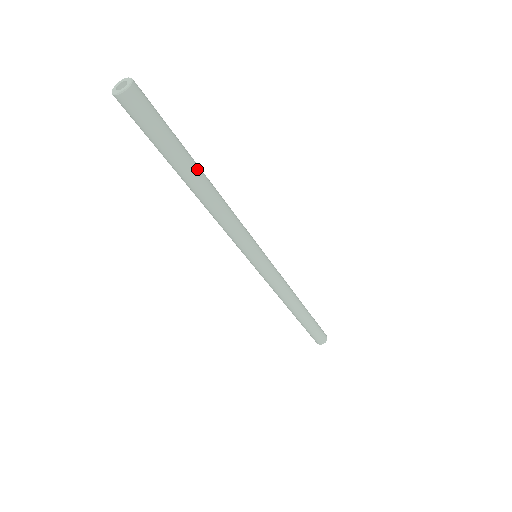
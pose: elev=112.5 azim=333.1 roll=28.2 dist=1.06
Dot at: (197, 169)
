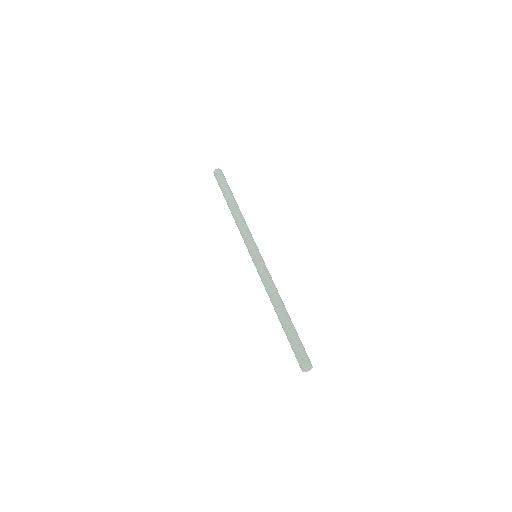
Dot at: (234, 199)
